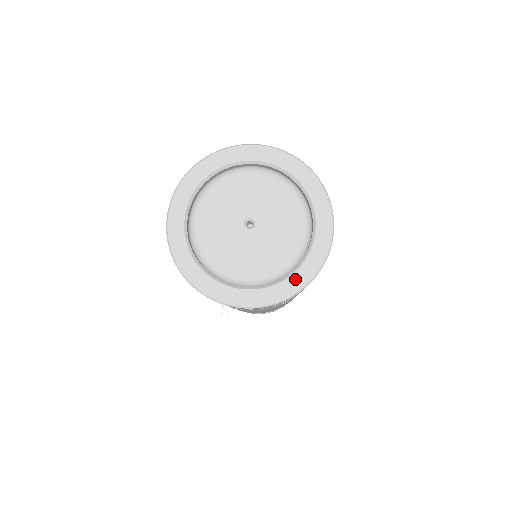
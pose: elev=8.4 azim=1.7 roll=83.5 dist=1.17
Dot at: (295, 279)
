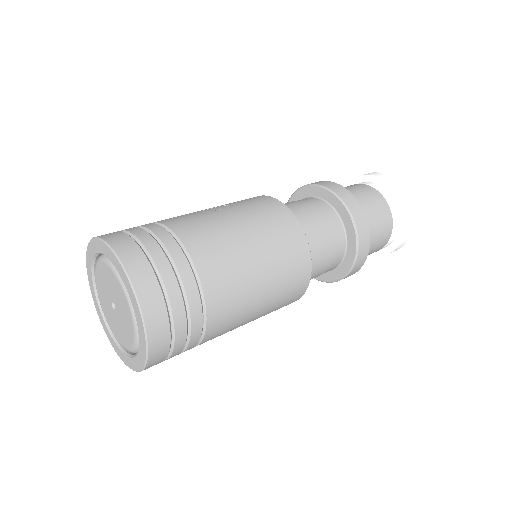
Dot at: (118, 350)
